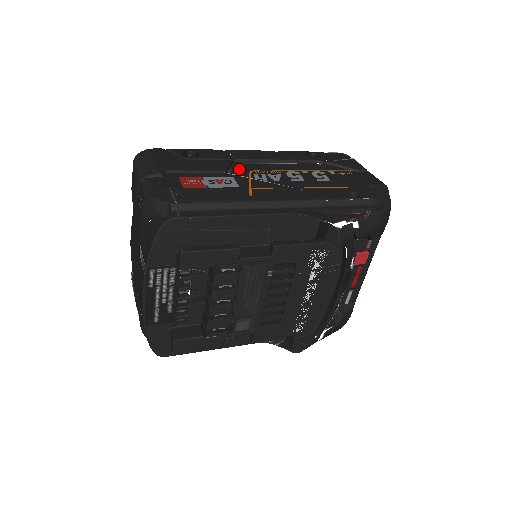
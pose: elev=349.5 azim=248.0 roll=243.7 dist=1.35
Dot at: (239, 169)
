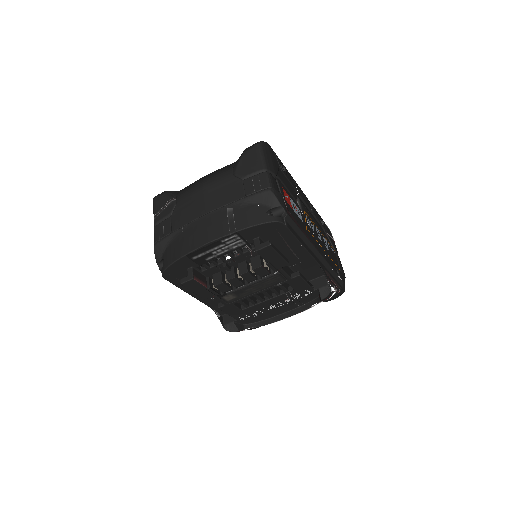
Dot at: (300, 204)
